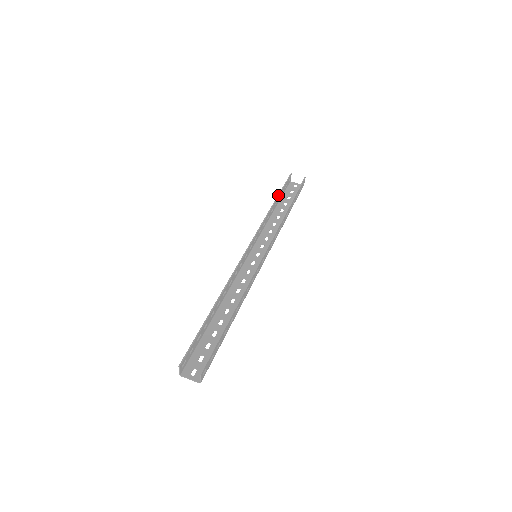
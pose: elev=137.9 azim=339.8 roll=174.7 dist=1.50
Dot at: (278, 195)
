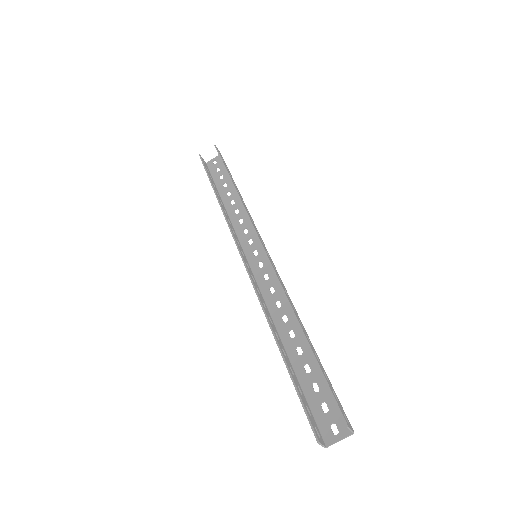
Dot at: (211, 184)
